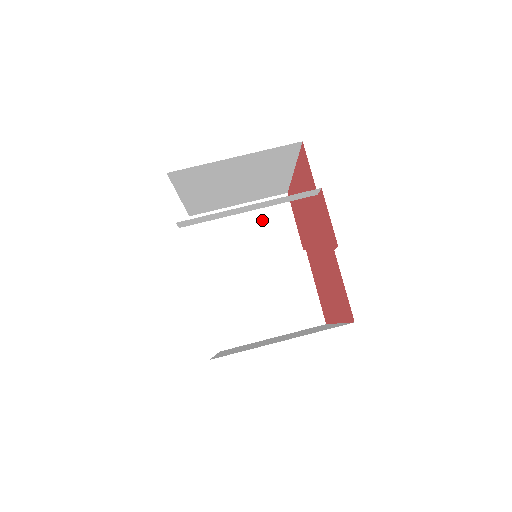
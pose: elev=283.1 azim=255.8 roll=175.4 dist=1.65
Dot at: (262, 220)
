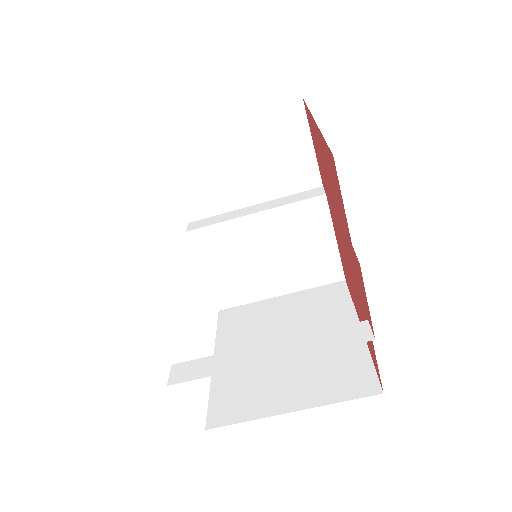
Dot at: (263, 143)
